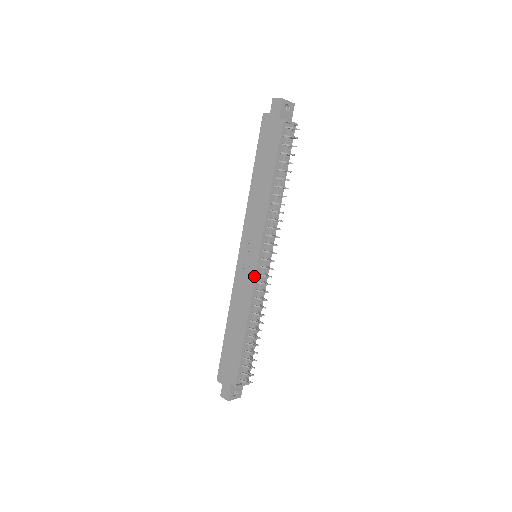
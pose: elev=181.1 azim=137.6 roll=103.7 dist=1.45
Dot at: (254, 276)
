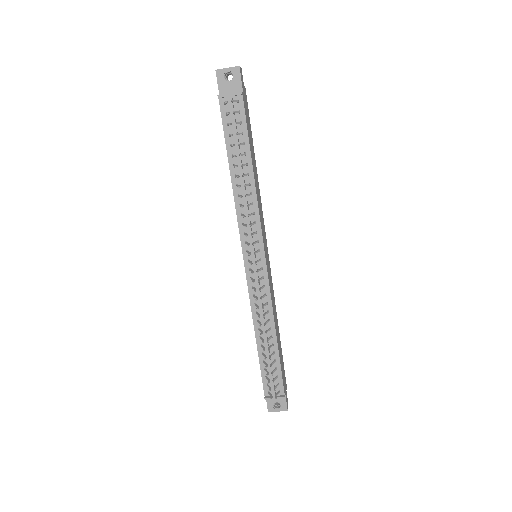
Dot at: (247, 281)
